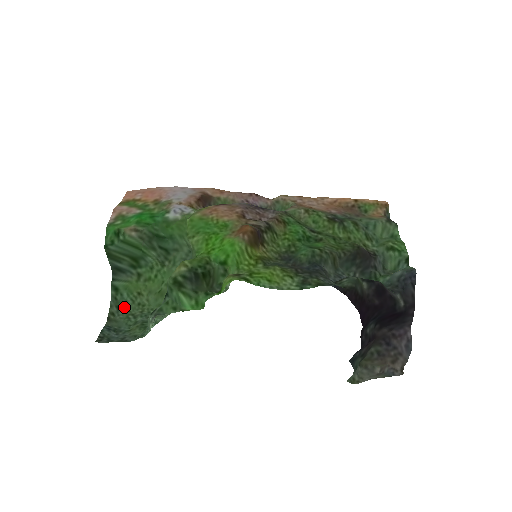
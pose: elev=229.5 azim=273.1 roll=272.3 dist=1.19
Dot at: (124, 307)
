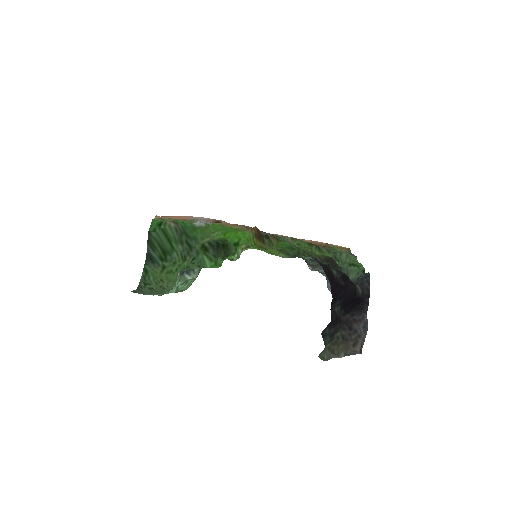
Dot at: (149, 286)
